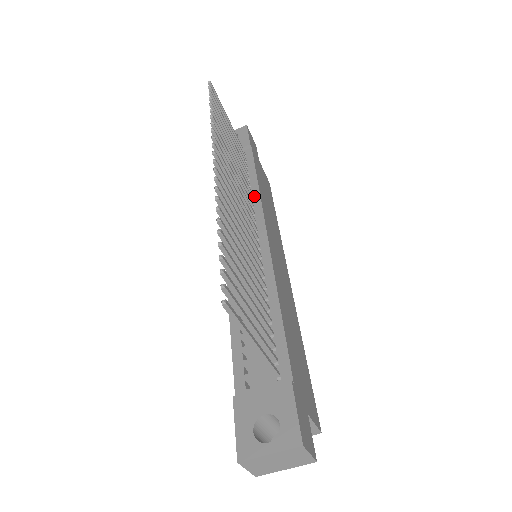
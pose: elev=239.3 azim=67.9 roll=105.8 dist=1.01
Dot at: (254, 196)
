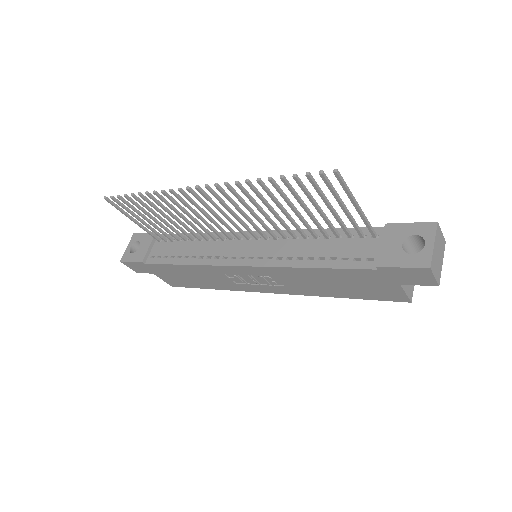
Dot at: (207, 237)
